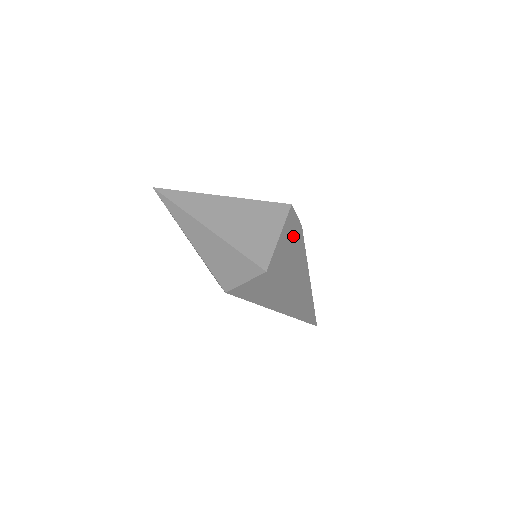
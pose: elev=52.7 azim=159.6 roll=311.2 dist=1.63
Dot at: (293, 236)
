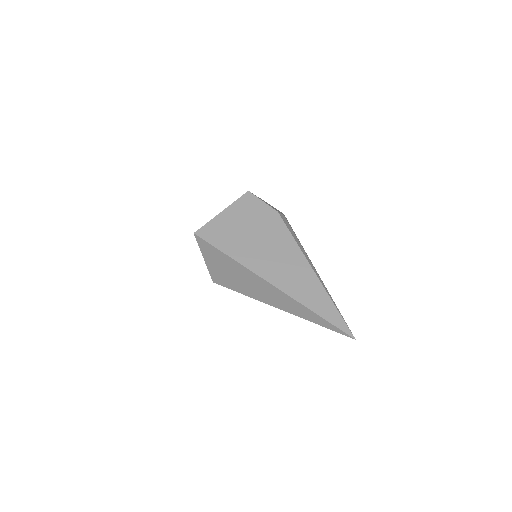
Dot at: (256, 217)
